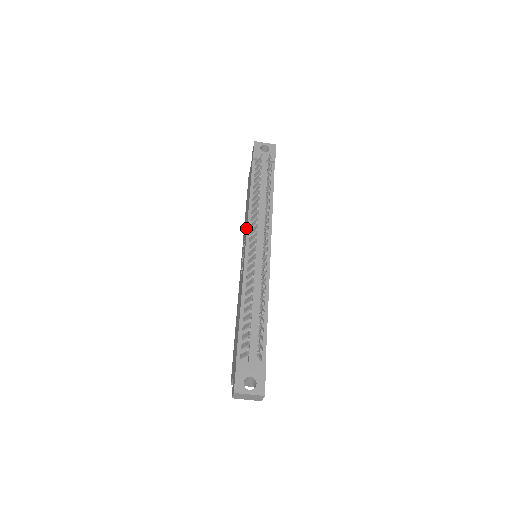
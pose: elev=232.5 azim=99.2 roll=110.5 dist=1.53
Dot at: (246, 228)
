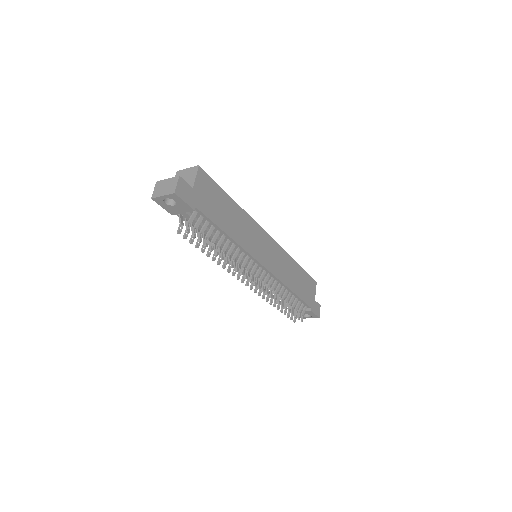
Dot at: occluded
